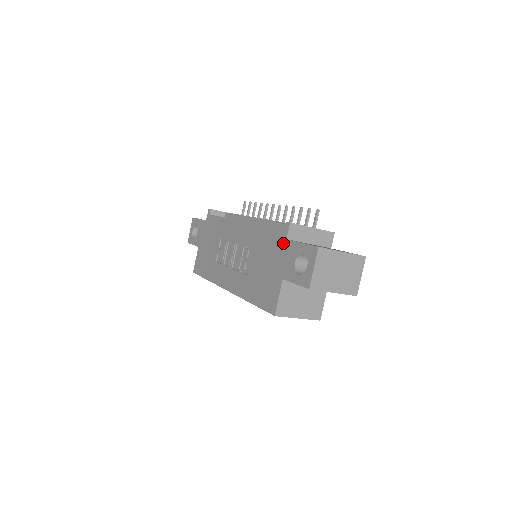
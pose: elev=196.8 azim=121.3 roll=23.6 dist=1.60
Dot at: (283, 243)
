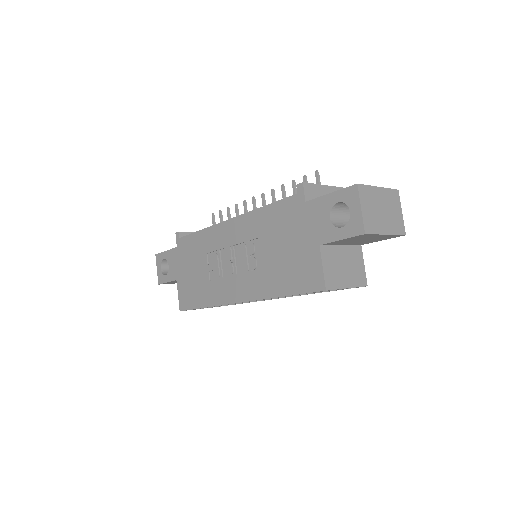
Dot at: (302, 208)
